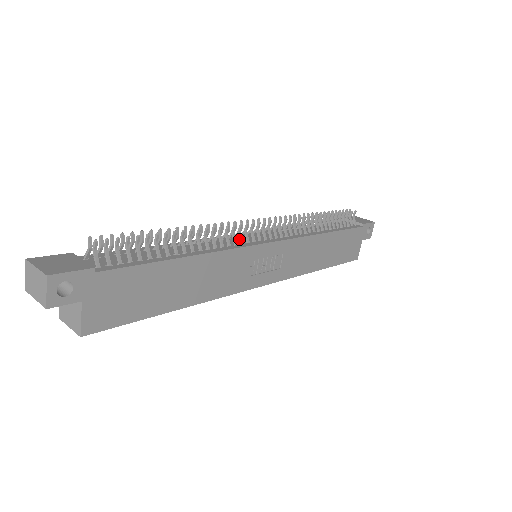
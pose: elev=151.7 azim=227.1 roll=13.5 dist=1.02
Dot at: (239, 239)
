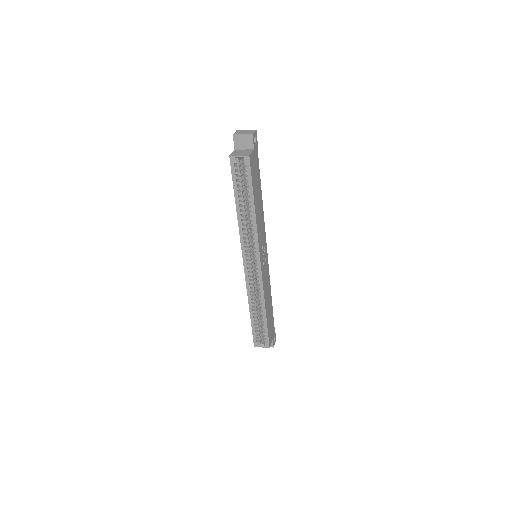
Dot at: occluded
